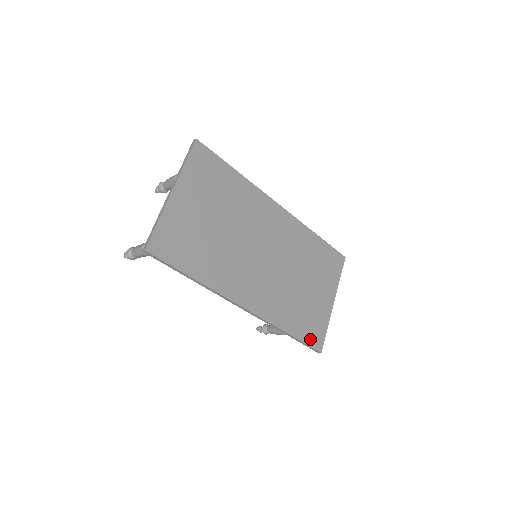
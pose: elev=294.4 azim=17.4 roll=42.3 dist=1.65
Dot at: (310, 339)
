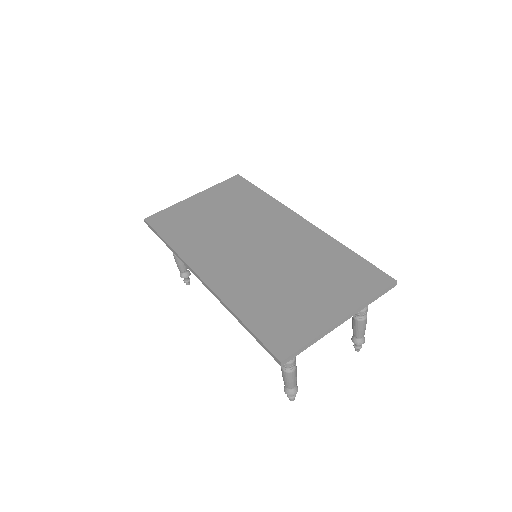
Dot at: (270, 338)
